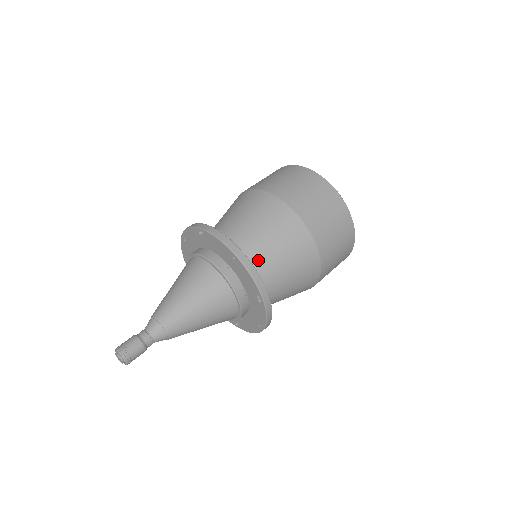
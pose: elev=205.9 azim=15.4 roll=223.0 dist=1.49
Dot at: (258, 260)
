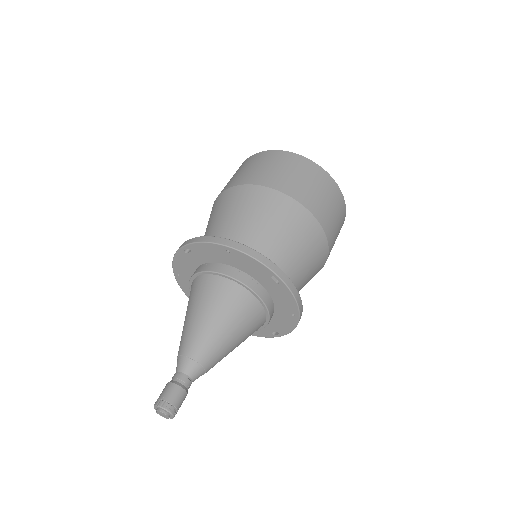
Dot at: (255, 246)
